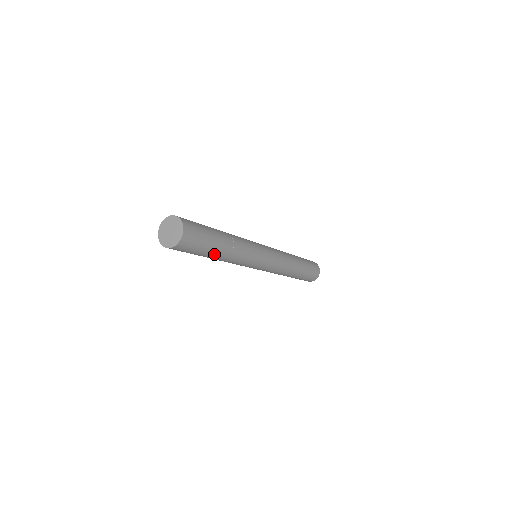
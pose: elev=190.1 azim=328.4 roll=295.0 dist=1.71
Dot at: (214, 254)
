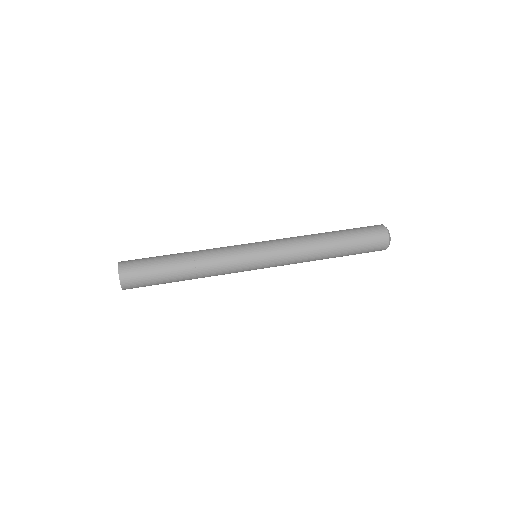
Dot at: (175, 280)
